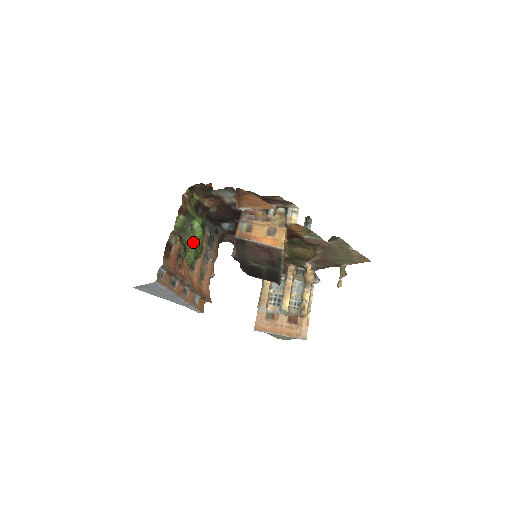
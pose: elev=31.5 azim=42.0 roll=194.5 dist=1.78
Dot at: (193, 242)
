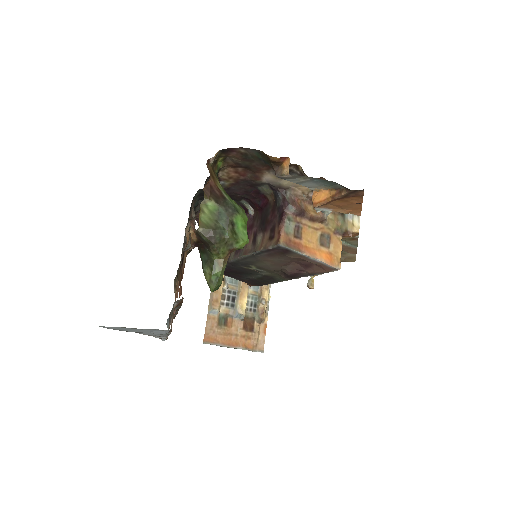
Dot at: (229, 253)
